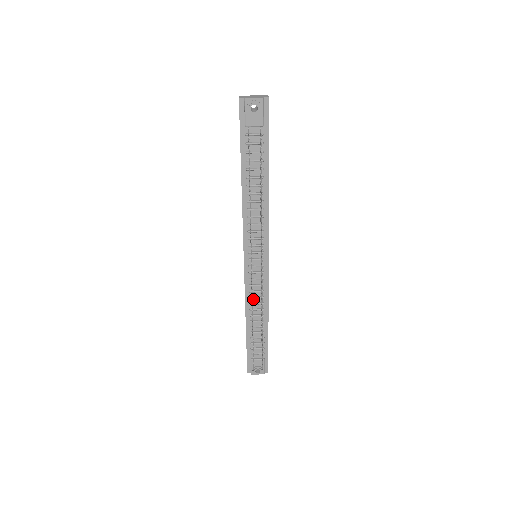
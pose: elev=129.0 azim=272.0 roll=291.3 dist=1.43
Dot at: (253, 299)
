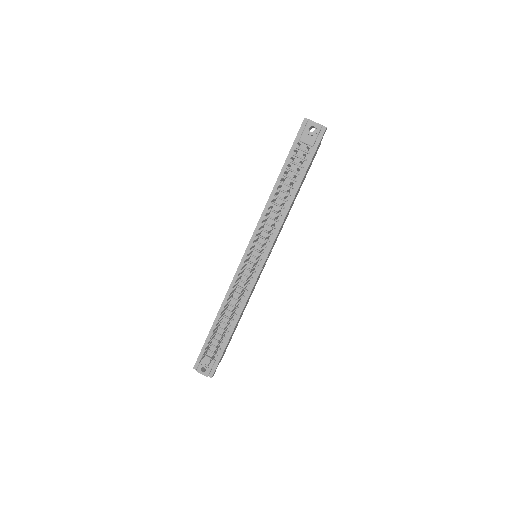
Dot at: (234, 294)
